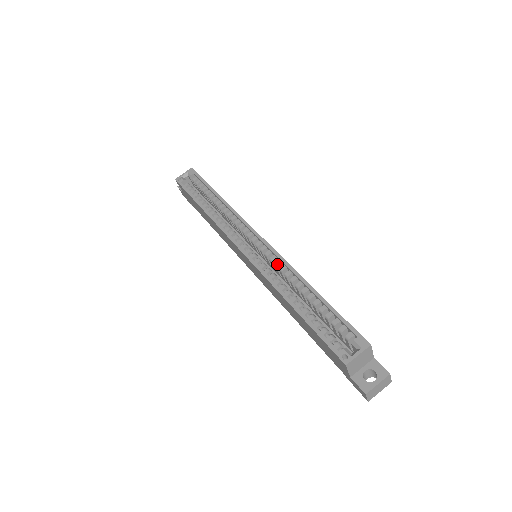
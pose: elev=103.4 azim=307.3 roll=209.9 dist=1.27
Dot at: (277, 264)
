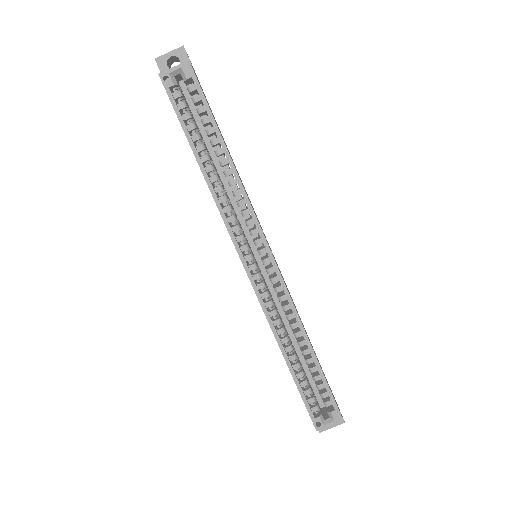
Dot at: (282, 300)
